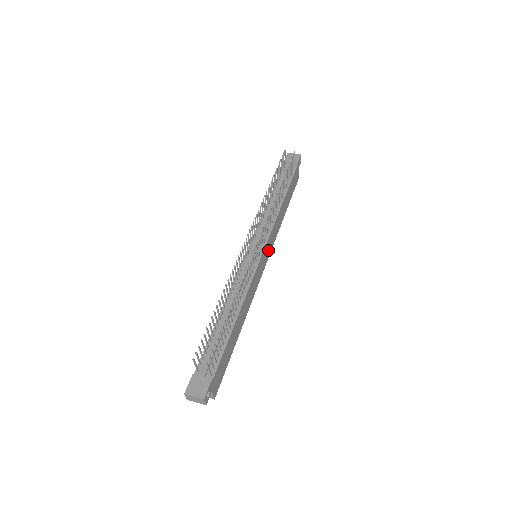
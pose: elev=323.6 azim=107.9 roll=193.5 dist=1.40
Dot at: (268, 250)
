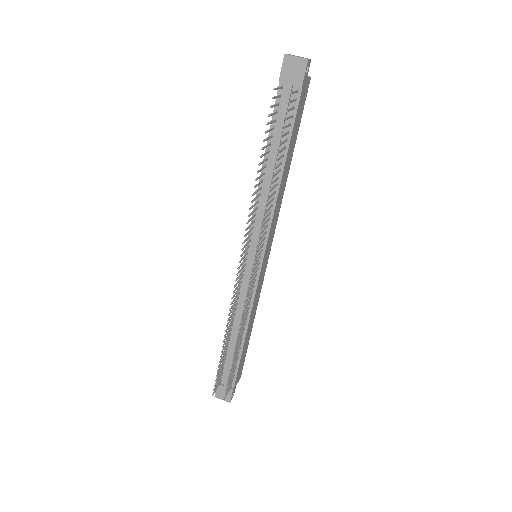
Dot at: (270, 240)
